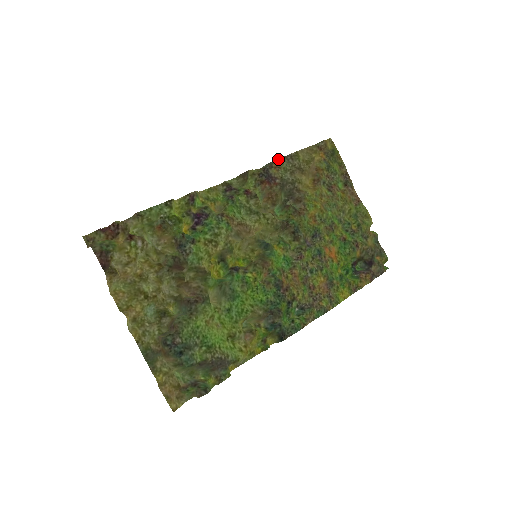
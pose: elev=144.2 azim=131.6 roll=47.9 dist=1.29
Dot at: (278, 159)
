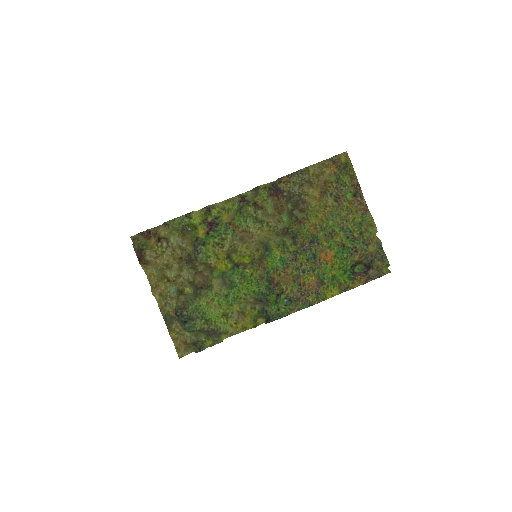
Dot at: (289, 174)
